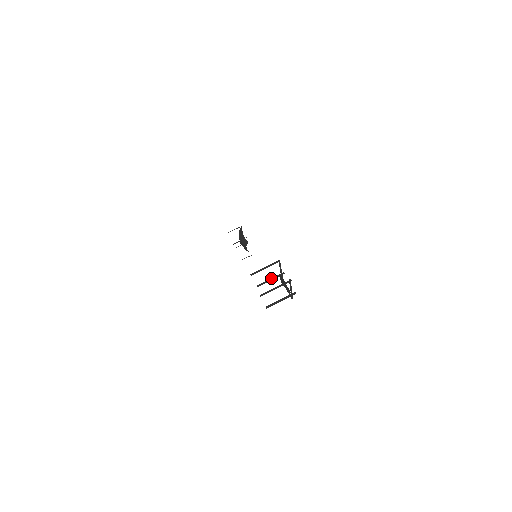
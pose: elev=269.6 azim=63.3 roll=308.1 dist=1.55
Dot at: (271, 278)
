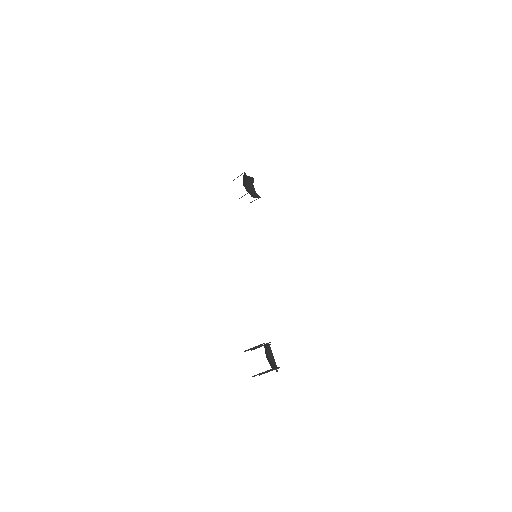
Dot at: (261, 346)
